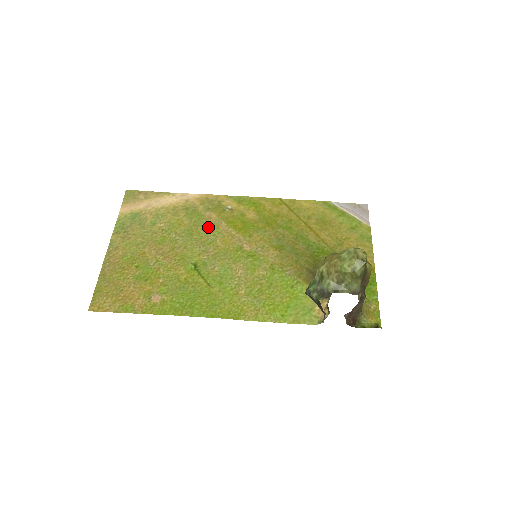
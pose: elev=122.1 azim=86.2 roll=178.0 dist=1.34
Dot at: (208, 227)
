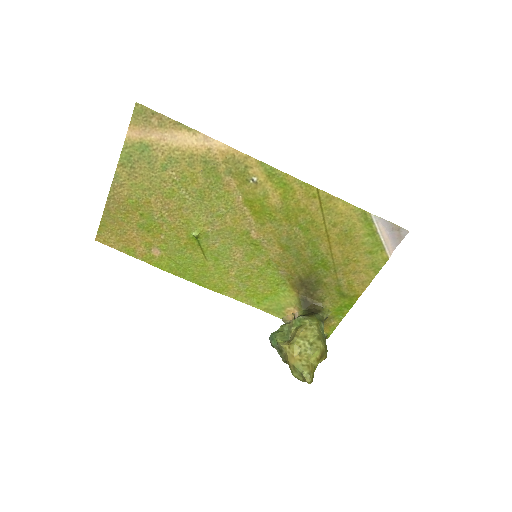
Dot at: (223, 196)
